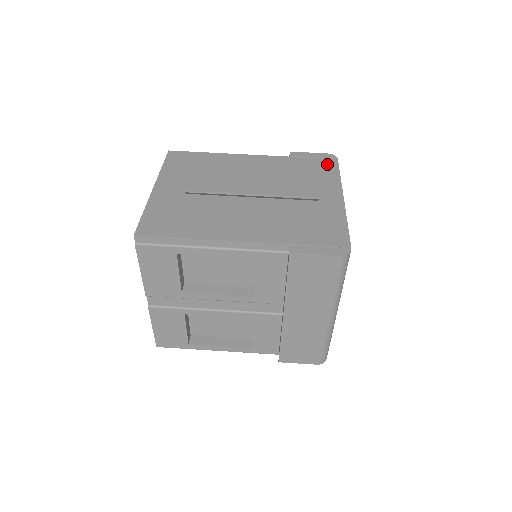
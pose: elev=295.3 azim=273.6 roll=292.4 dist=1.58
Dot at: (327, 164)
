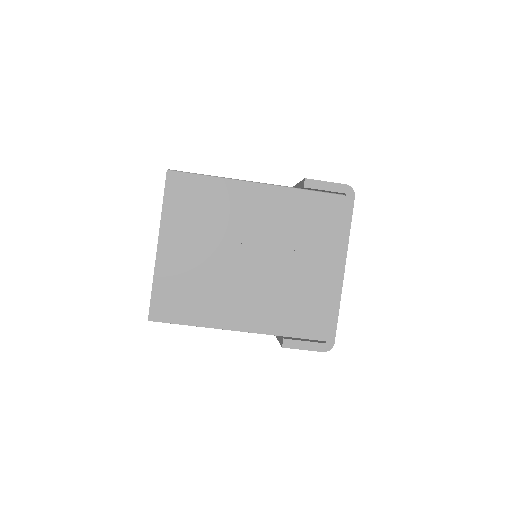
Dot at: (341, 207)
